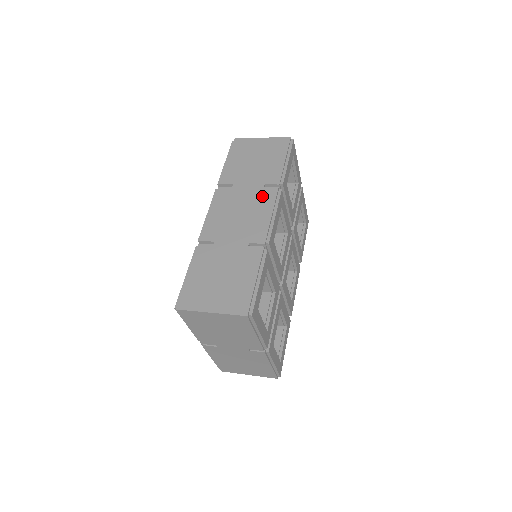
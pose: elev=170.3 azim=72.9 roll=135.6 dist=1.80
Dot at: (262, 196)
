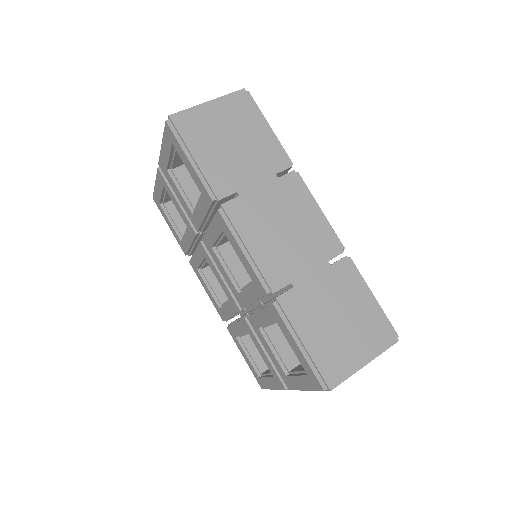
Dot at: (288, 192)
